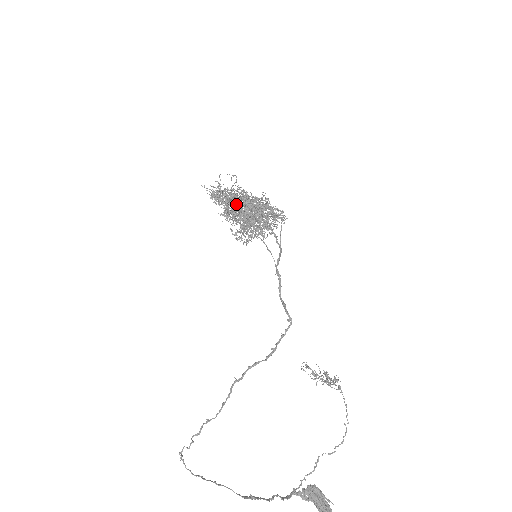
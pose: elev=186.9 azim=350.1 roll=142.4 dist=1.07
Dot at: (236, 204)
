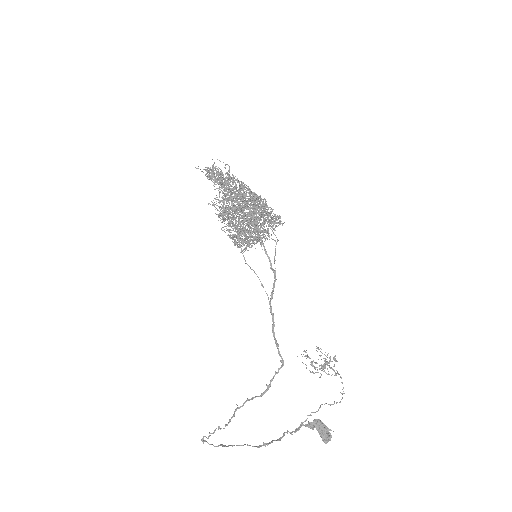
Dot at: (231, 207)
